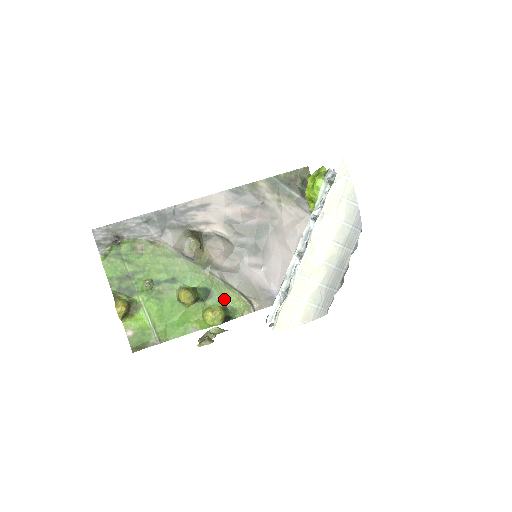
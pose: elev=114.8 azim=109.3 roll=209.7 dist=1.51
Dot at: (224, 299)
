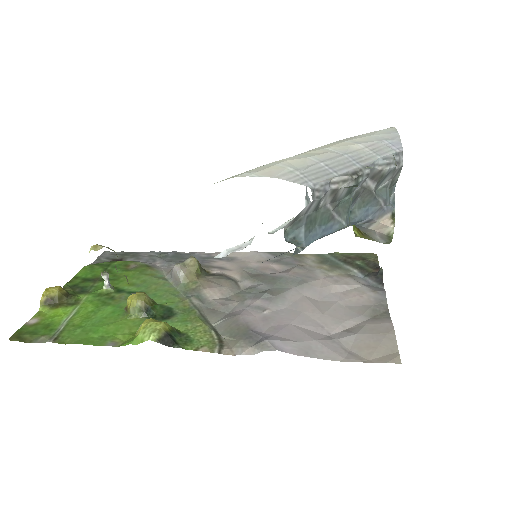
Dot at: (185, 325)
